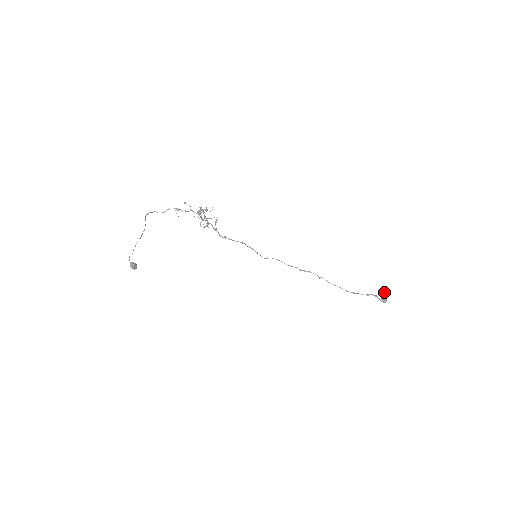
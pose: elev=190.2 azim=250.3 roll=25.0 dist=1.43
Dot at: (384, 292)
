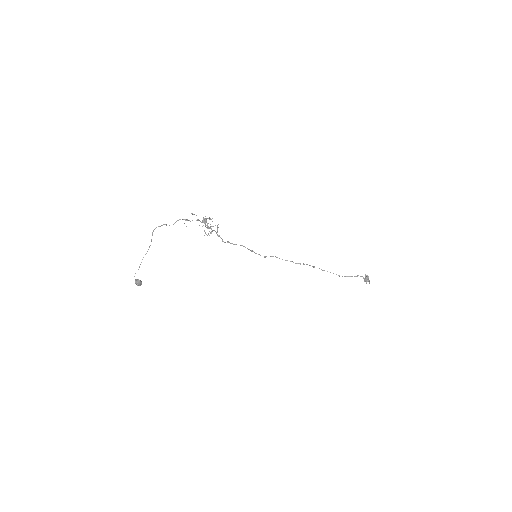
Dot at: occluded
